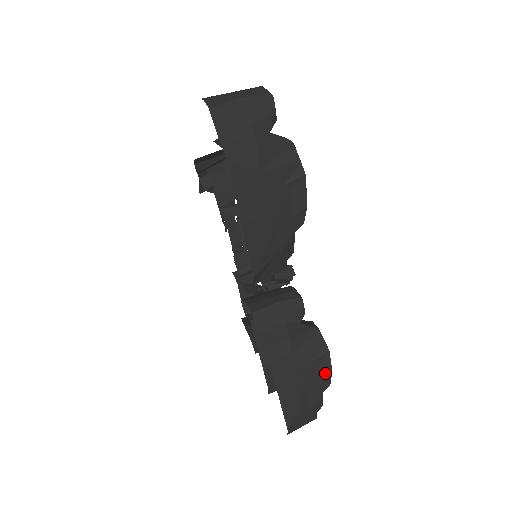
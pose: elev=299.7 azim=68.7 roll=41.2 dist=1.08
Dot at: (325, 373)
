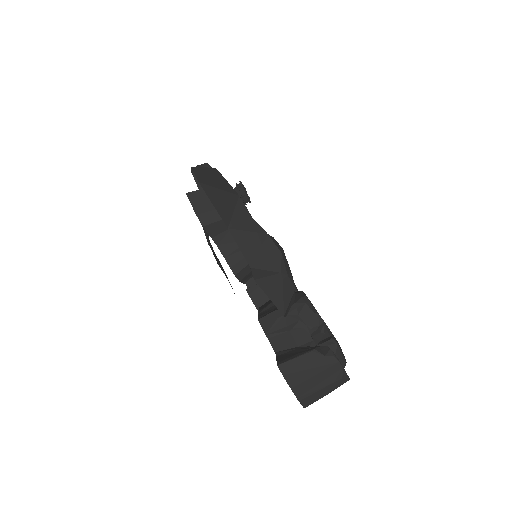
Dot at: occluded
